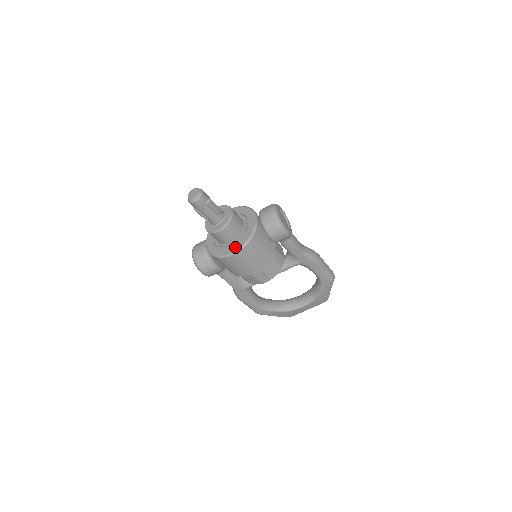
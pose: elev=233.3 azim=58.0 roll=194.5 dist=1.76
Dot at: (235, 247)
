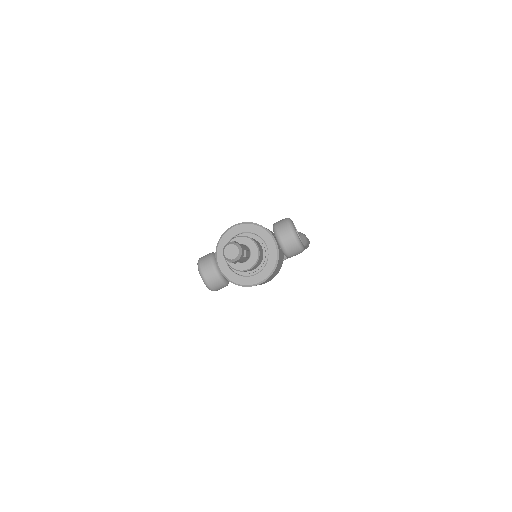
Dot at: (260, 277)
